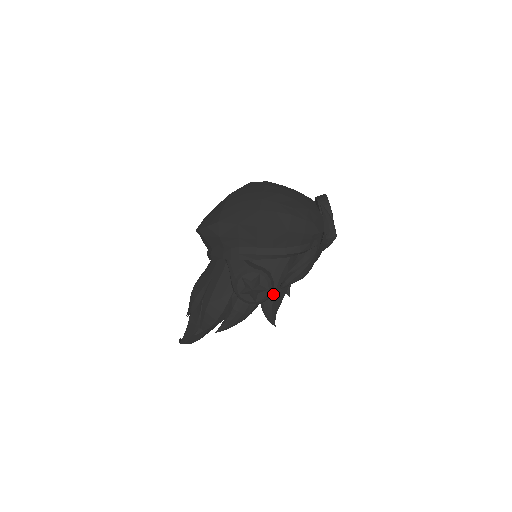
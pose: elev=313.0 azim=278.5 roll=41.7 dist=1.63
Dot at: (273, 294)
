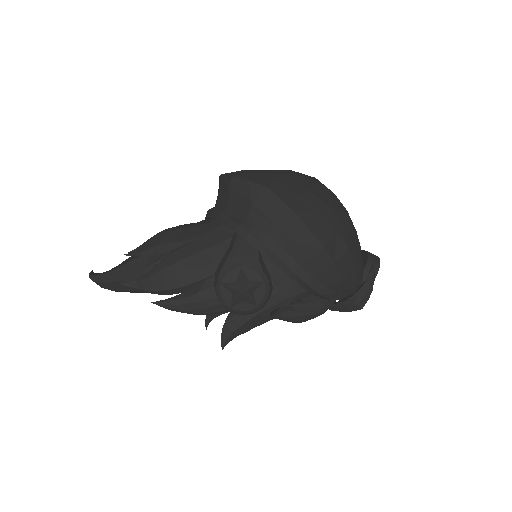
Dot at: (254, 314)
